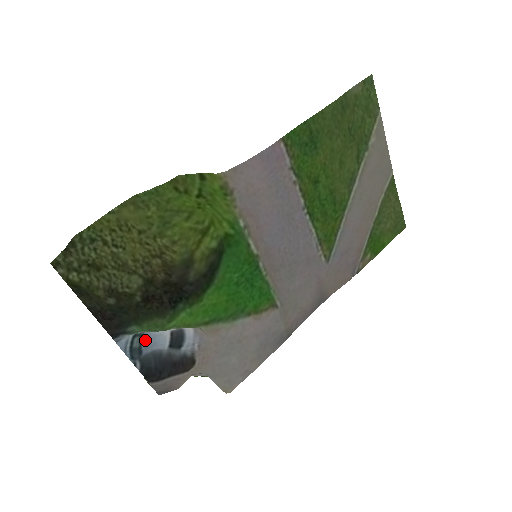
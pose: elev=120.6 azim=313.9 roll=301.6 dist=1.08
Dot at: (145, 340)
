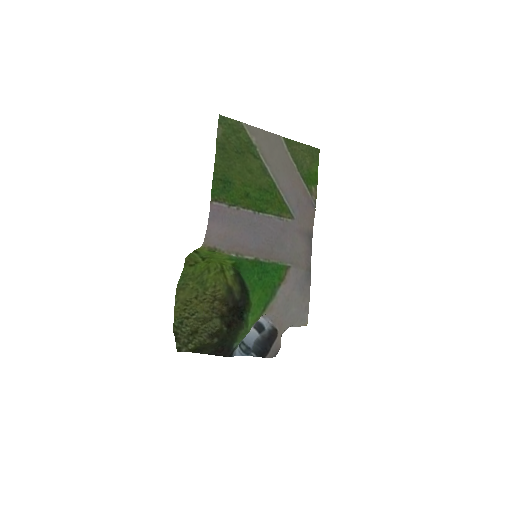
Dot at: (246, 342)
